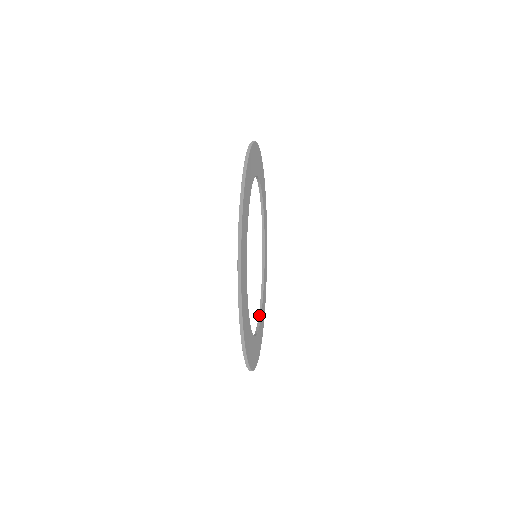
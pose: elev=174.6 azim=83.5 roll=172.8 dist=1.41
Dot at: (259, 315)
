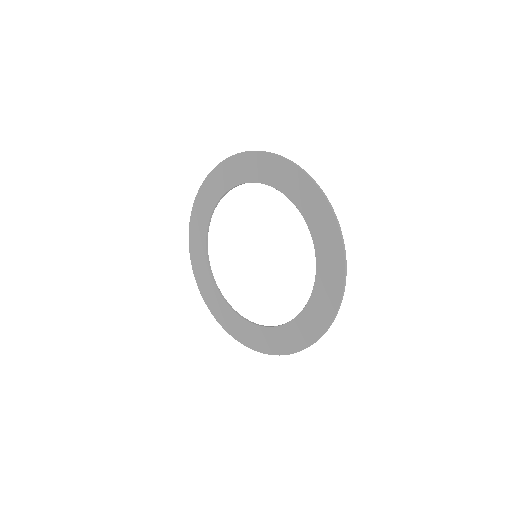
Dot at: (254, 323)
